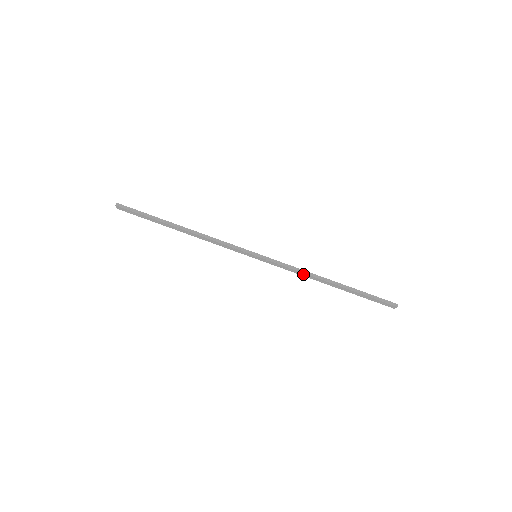
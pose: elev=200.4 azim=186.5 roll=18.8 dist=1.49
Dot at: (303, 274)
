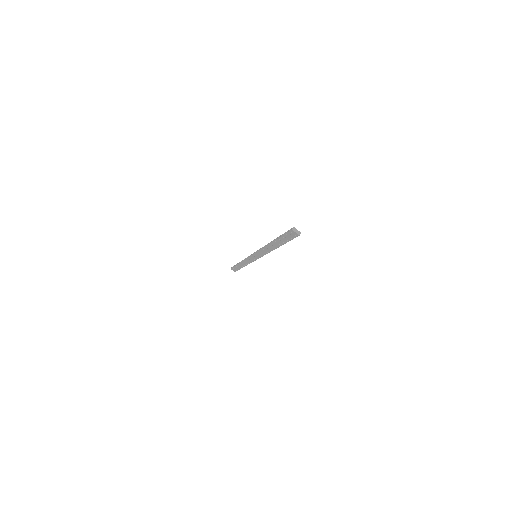
Dot at: (266, 250)
